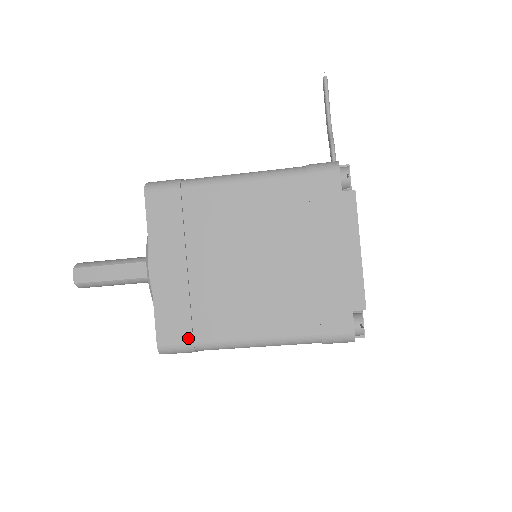
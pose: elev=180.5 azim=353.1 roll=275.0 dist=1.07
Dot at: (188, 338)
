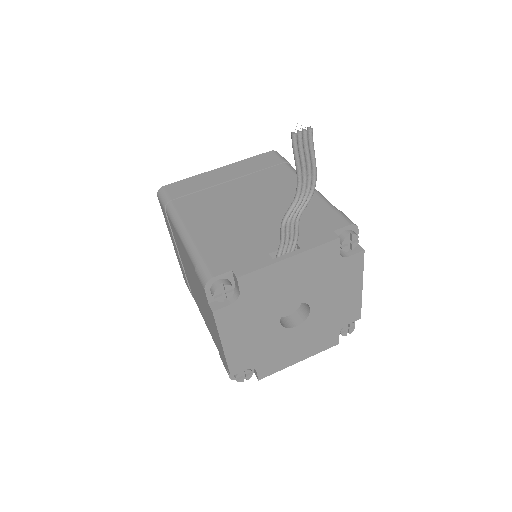
Dot at: (190, 291)
